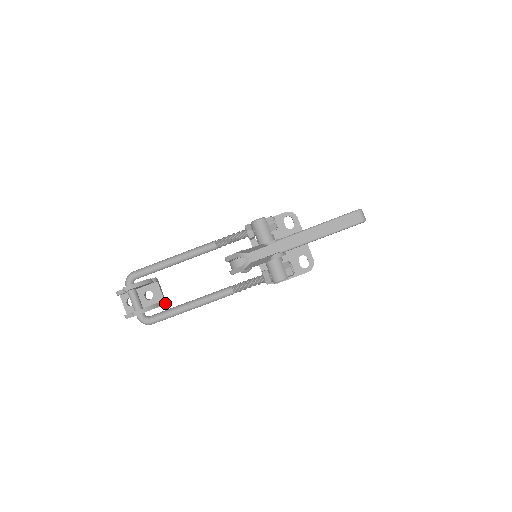
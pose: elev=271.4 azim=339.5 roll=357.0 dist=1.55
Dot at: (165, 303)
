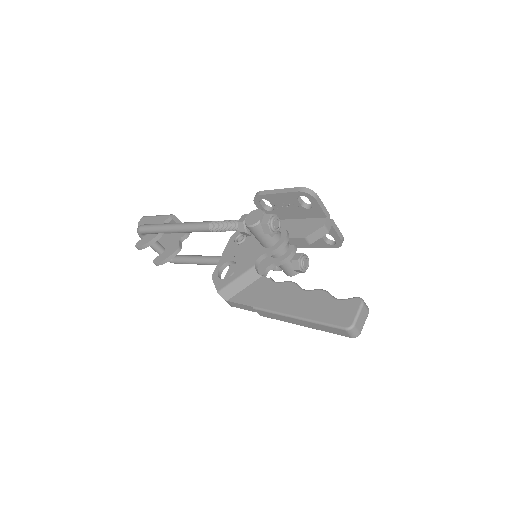
Dot at: (188, 235)
